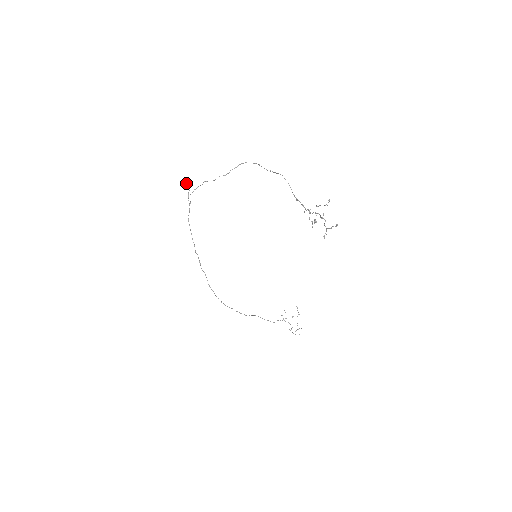
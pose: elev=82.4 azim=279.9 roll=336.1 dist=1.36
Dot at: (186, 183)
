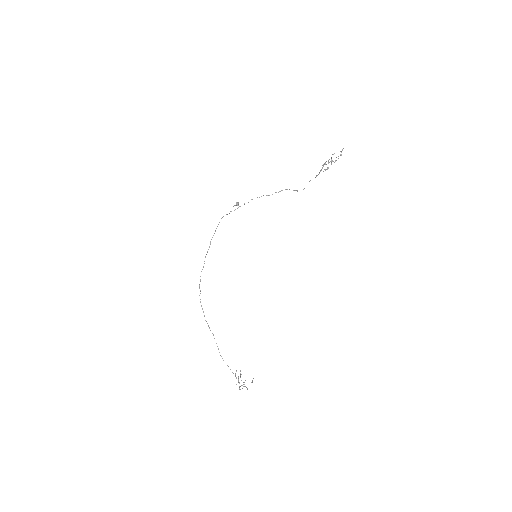
Dot at: (237, 202)
